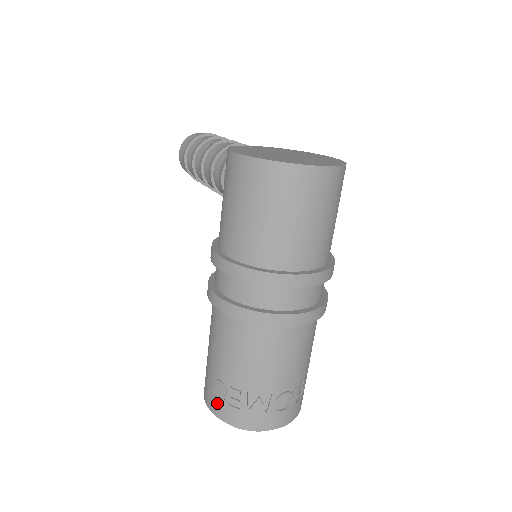
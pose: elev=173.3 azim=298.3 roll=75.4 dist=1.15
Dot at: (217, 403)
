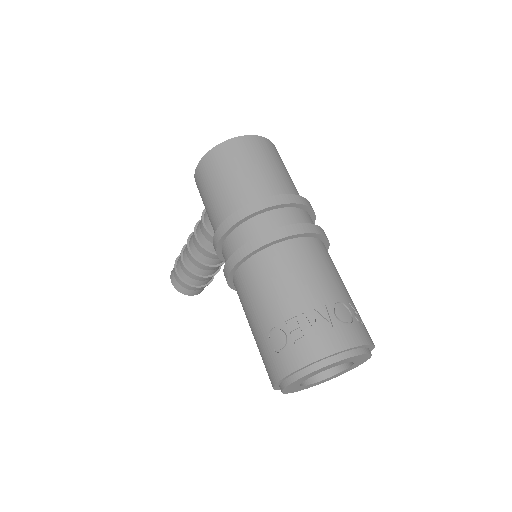
Dot at: (284, 356)
